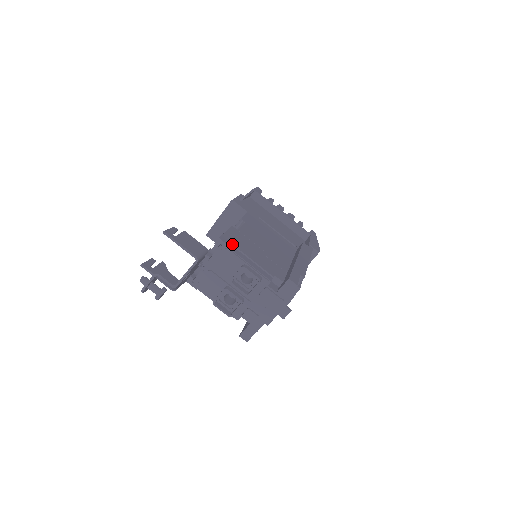
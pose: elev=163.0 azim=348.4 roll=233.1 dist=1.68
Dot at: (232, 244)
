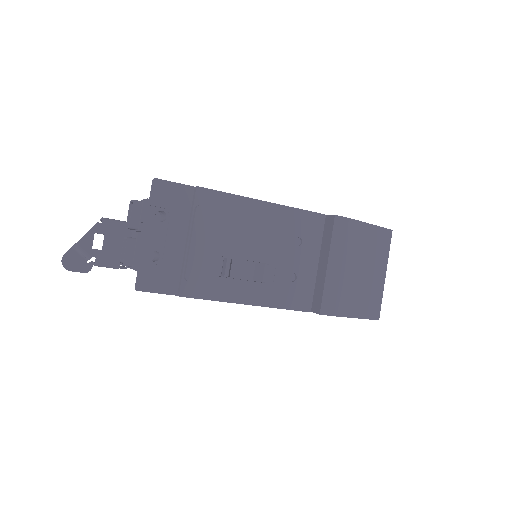
Dot at: occluded
